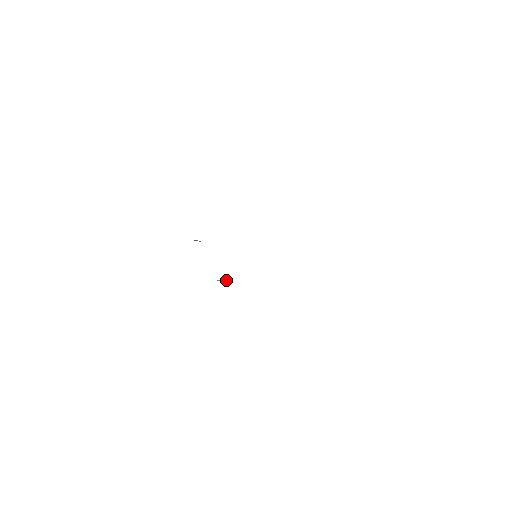
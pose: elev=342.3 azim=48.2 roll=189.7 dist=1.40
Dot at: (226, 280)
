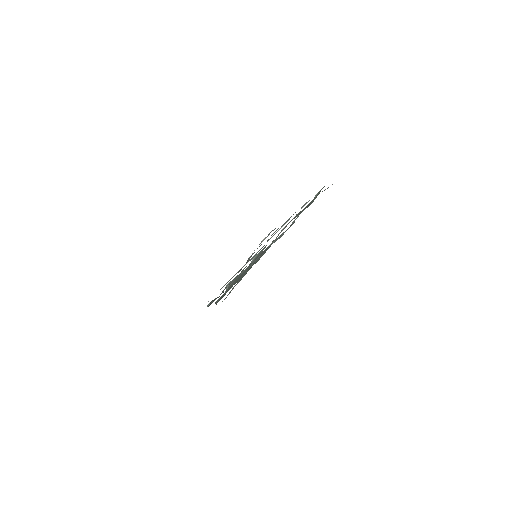
Dot at: (281, 231)
